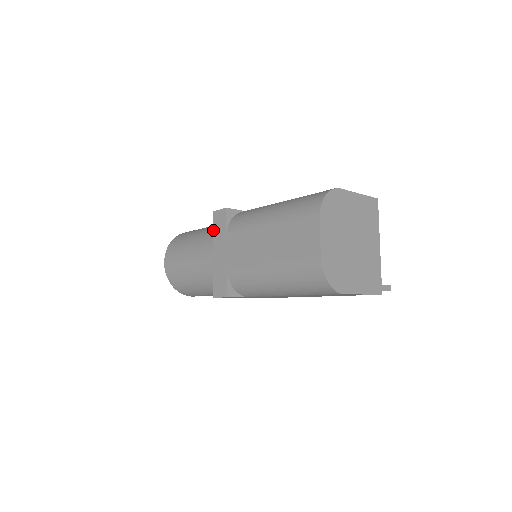
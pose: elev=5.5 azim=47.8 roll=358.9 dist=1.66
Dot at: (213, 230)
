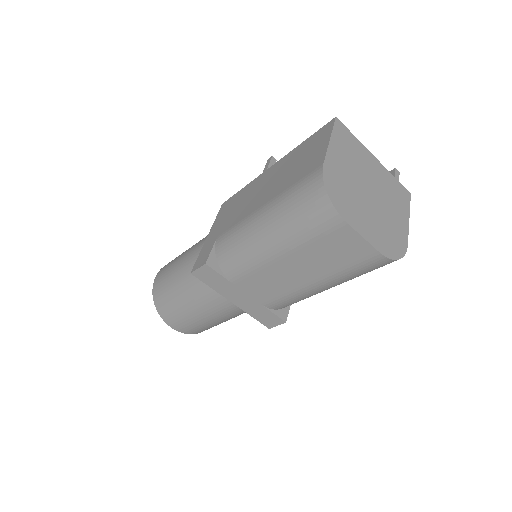
Dot at: occluded
